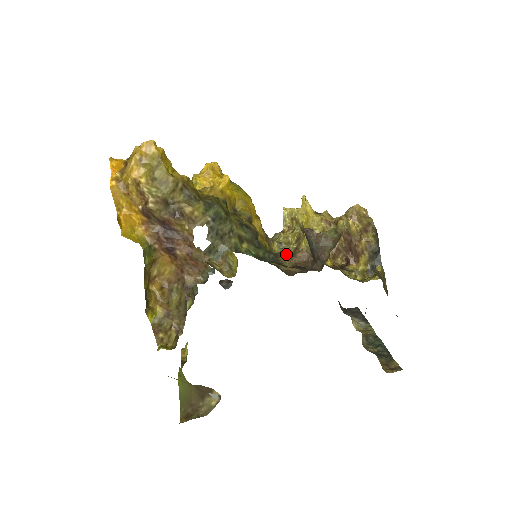
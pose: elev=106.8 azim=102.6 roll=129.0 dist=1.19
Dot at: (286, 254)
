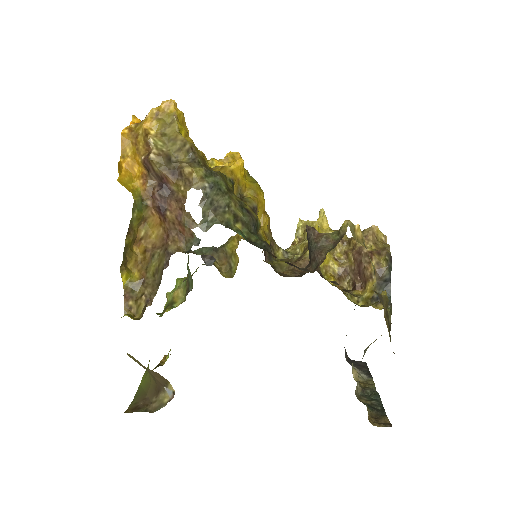
Dot at: (288, 261)
